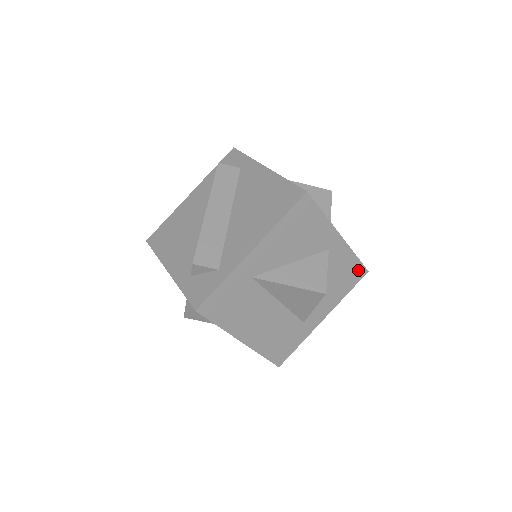
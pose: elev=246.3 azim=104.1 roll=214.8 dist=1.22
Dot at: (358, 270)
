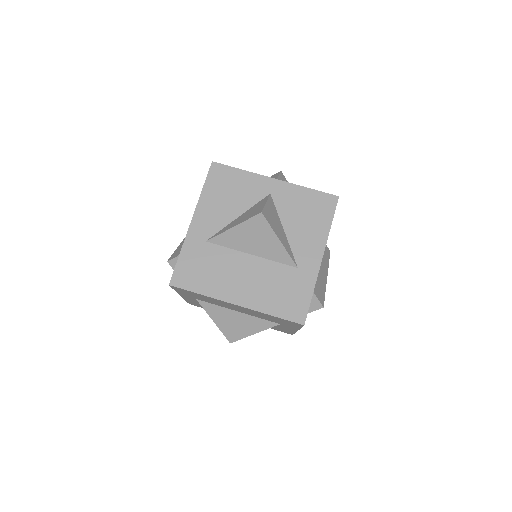
Dot at: (324, 200)
